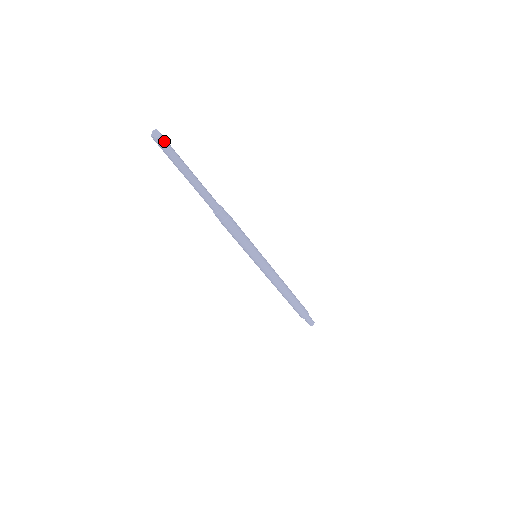
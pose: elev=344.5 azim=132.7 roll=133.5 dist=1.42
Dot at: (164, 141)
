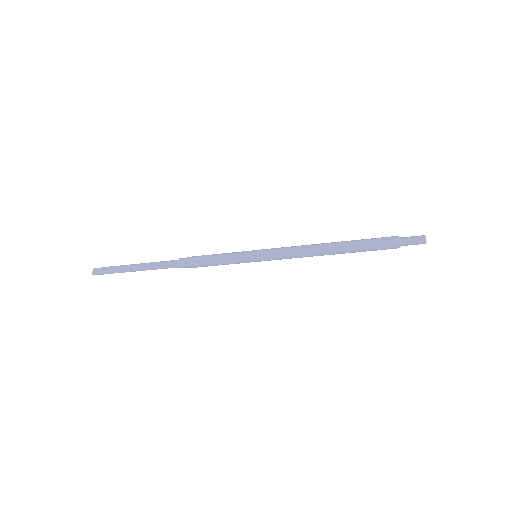
Dot at: (100, 269)
